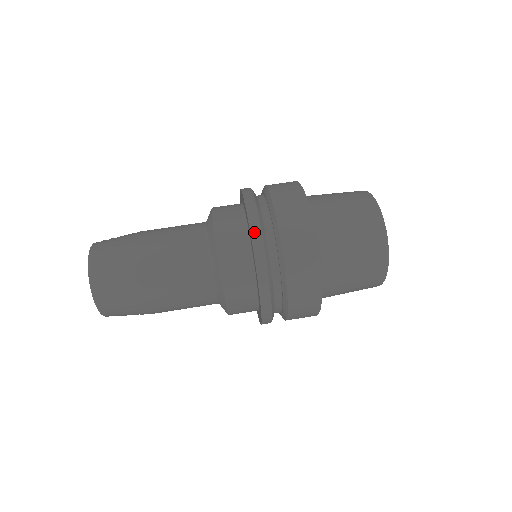
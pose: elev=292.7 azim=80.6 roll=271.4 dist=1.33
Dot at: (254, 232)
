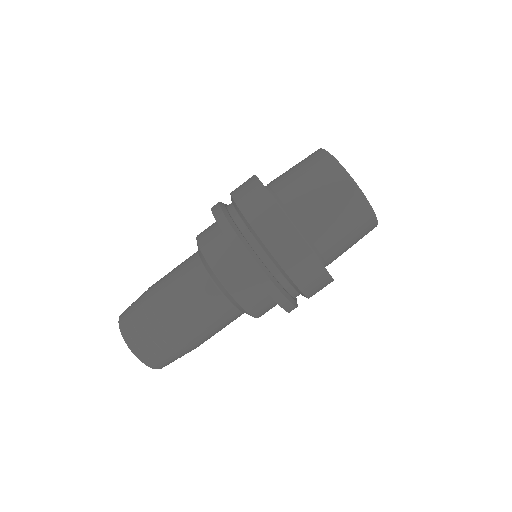
Dot at: (290, 310)
